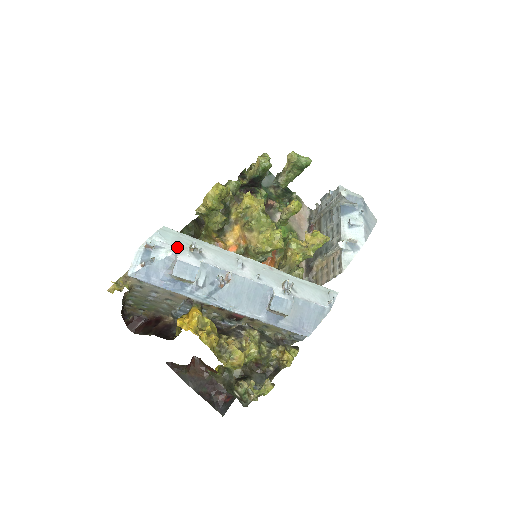
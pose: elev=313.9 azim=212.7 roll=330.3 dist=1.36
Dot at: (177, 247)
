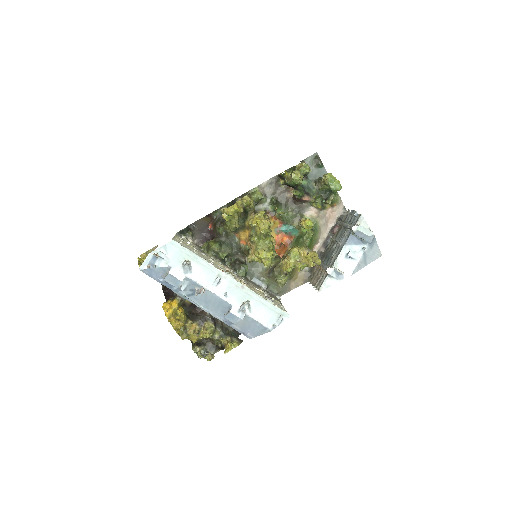
Dot at: (174, 261)
